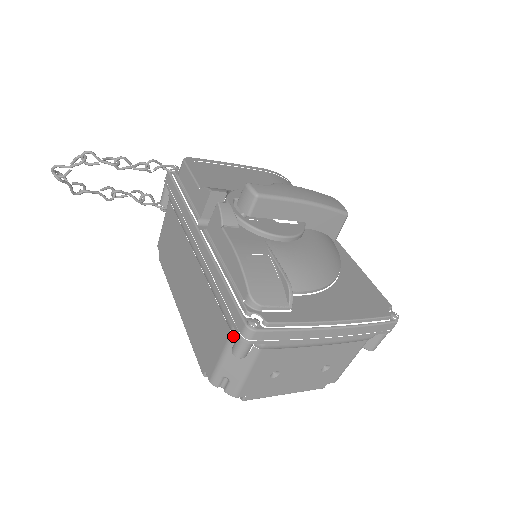
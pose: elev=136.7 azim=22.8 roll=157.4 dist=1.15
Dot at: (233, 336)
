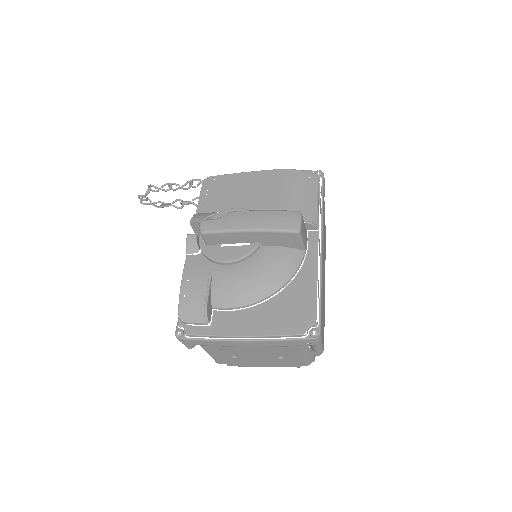
Dot at: occluded
